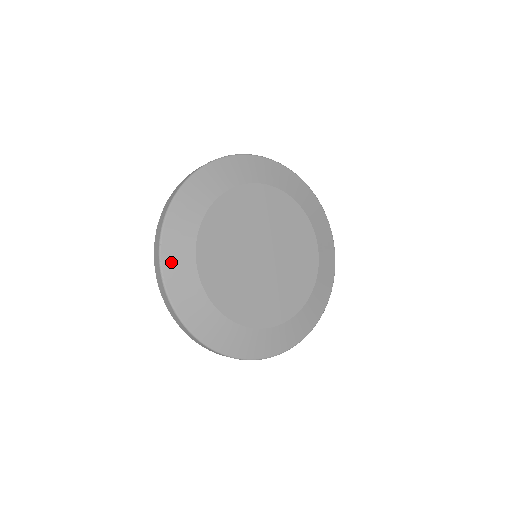
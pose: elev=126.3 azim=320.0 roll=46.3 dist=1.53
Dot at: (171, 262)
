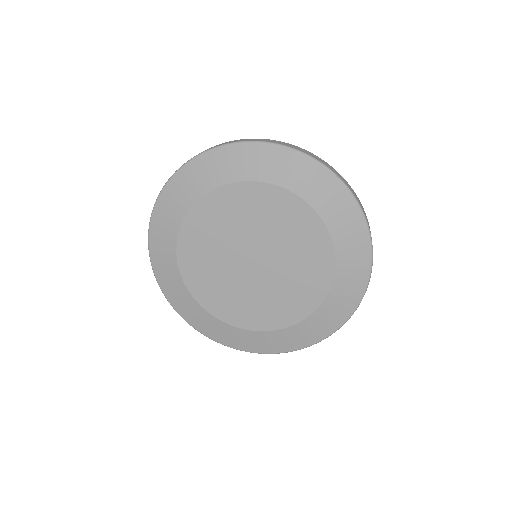
Dot at: (194, 321)
